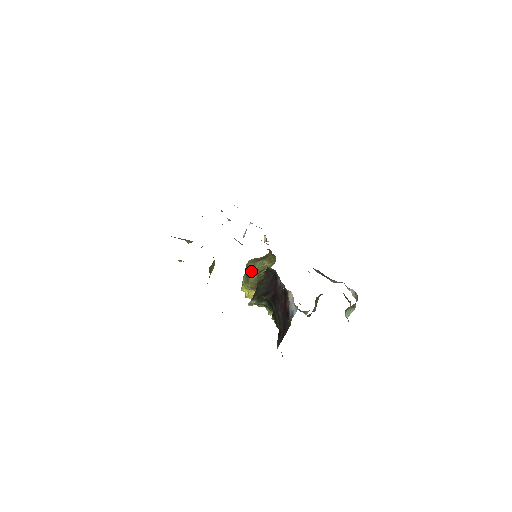
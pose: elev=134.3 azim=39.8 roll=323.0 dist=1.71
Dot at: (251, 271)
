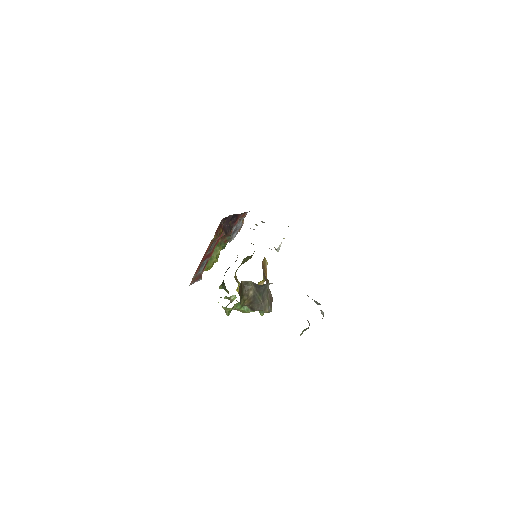
Dot at: (241, 264)
